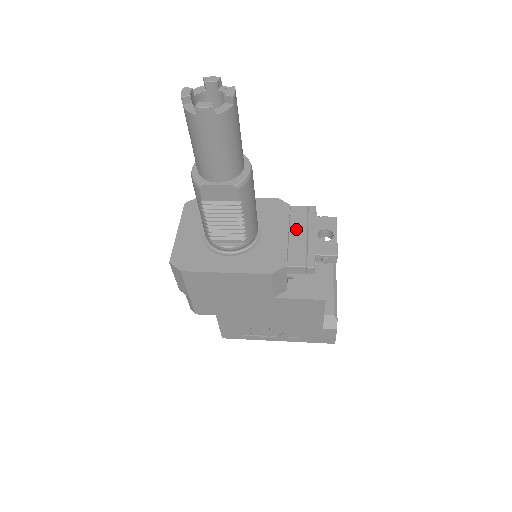
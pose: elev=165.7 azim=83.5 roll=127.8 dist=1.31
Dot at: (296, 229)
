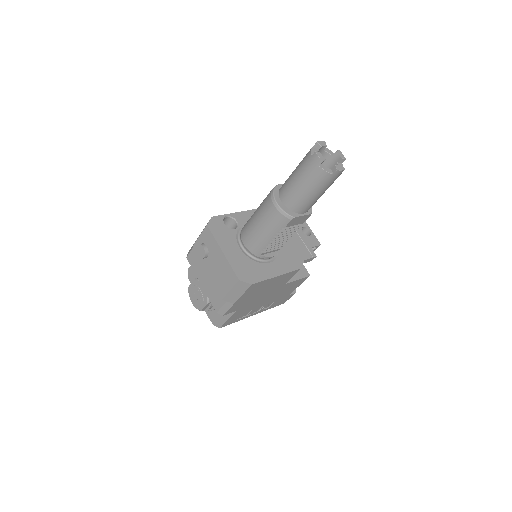
Dot at: occluded
